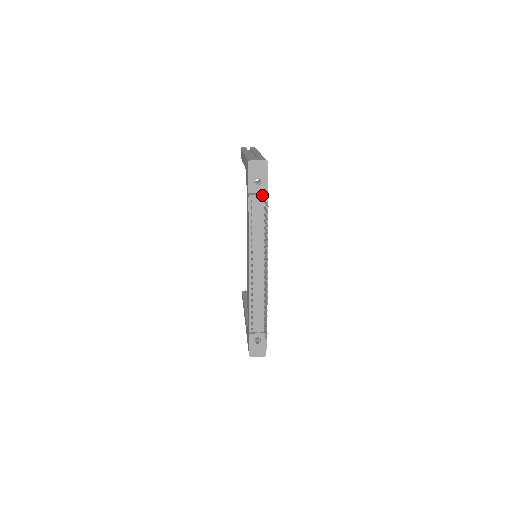
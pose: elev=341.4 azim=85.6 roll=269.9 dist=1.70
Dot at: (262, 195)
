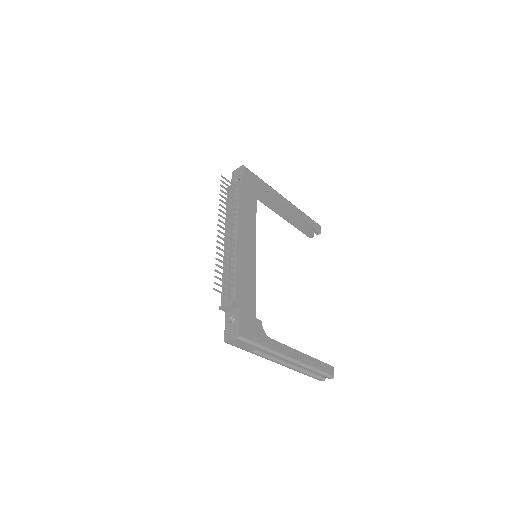
Dot at: (234, 184)
